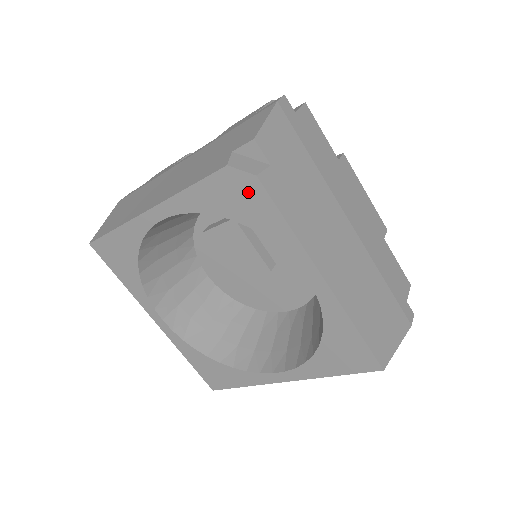
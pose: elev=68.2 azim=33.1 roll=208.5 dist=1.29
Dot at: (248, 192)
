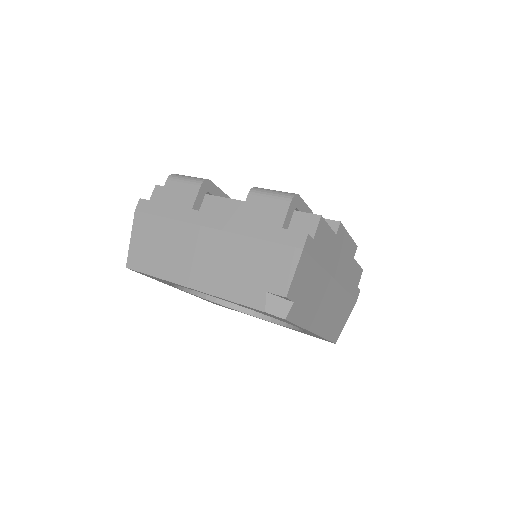
Dot at: (276, 317)
